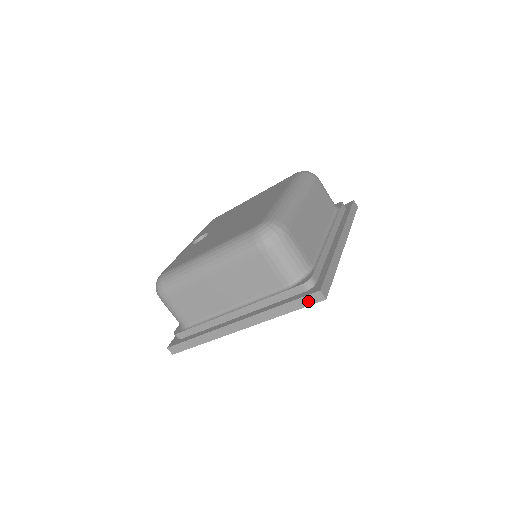
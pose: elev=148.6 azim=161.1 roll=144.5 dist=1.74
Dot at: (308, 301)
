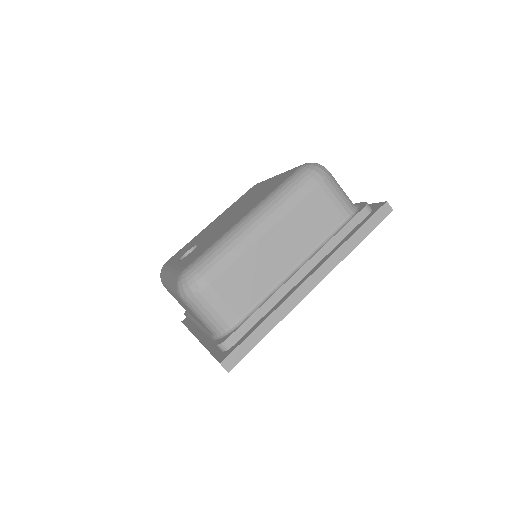
Dot at: (378, 218)
